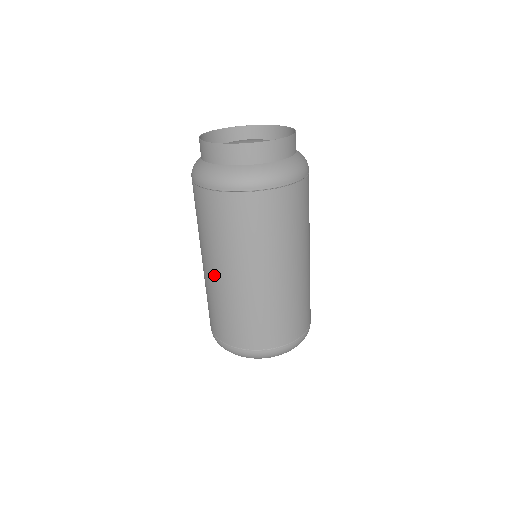
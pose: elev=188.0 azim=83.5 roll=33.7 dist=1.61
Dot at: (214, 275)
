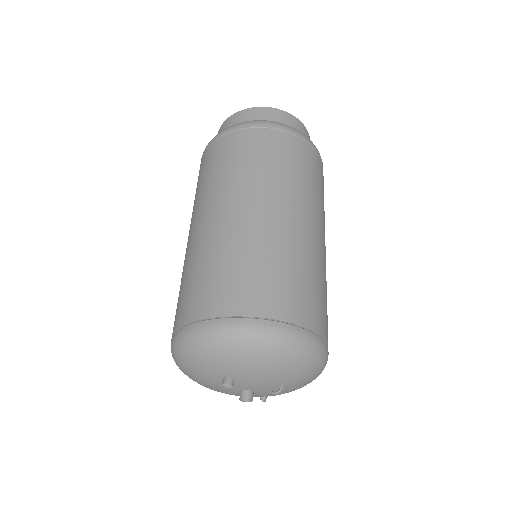
Dot at: (188, 240)
